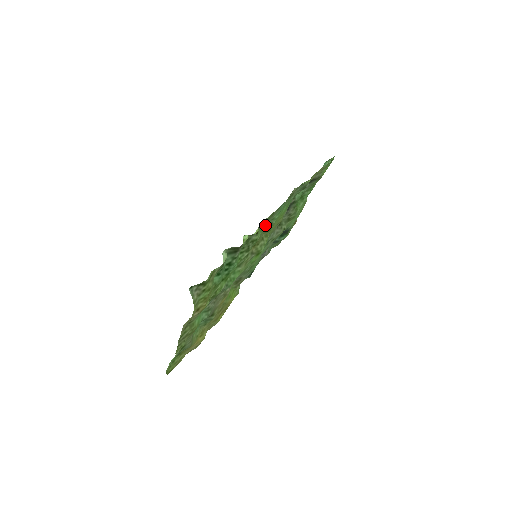
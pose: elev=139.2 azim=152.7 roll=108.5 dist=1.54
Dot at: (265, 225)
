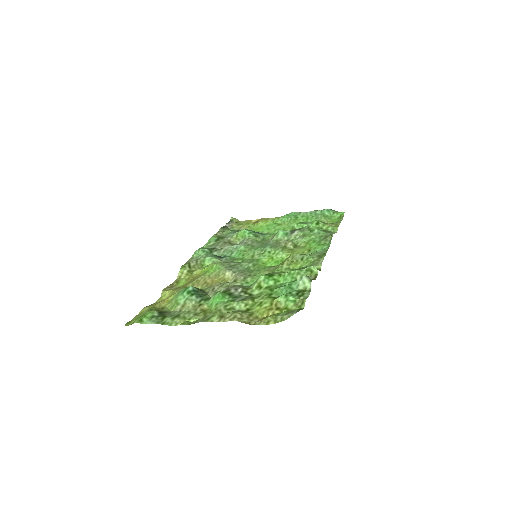
Dot at: occluded
